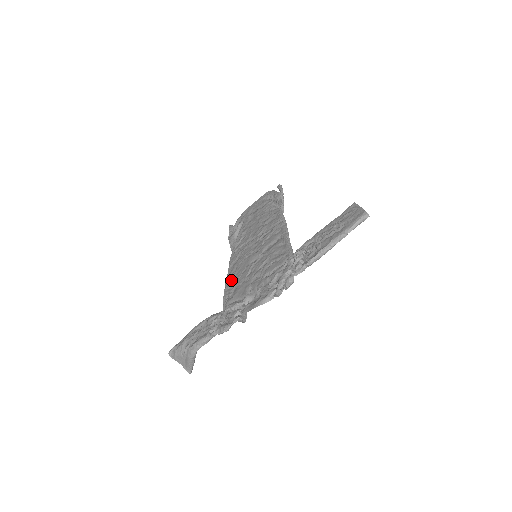
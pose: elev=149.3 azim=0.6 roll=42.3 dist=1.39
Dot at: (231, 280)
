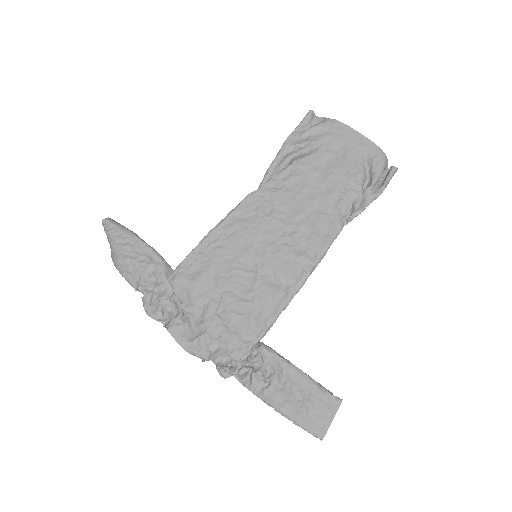
Dot at: (212, 245)
